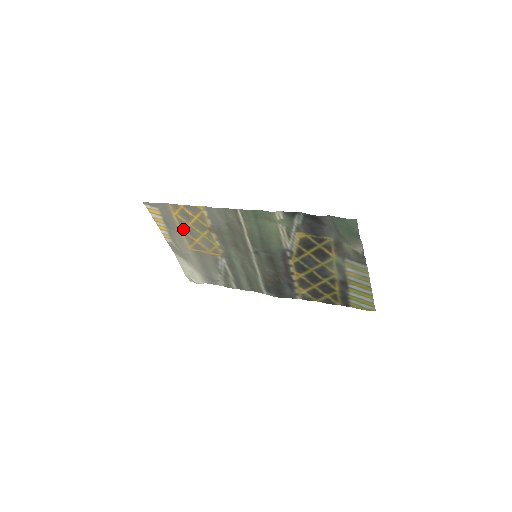
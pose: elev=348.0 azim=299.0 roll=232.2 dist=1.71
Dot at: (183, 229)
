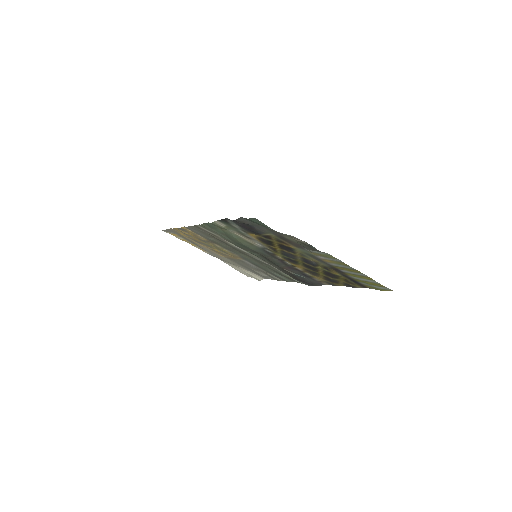
Dot at: (200, 244)
